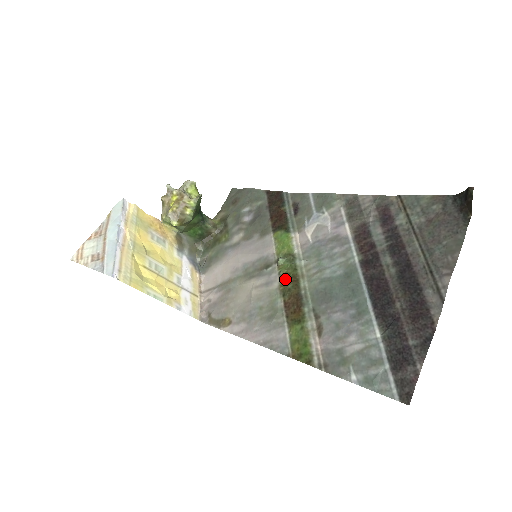
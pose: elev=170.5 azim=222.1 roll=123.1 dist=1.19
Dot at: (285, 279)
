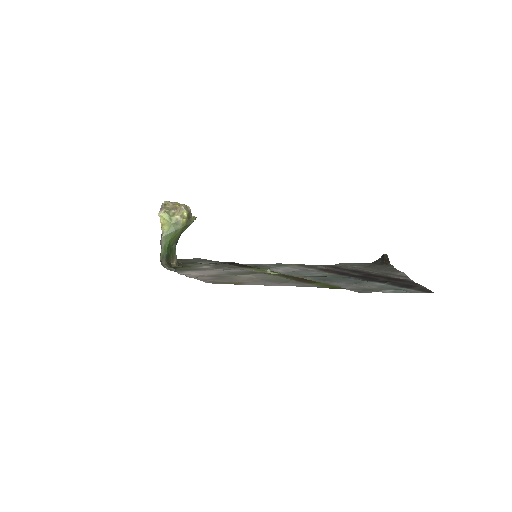
Dot at: (281, 275)
